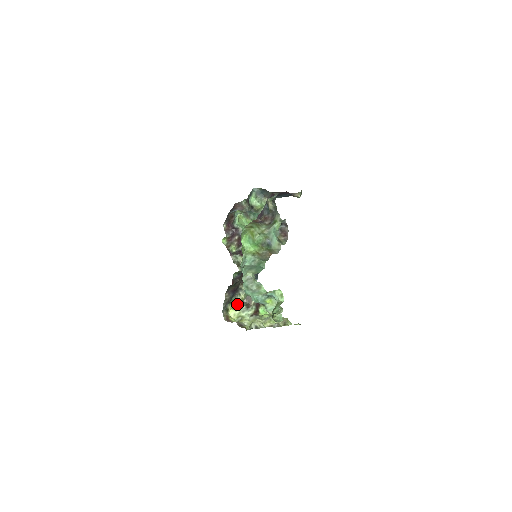
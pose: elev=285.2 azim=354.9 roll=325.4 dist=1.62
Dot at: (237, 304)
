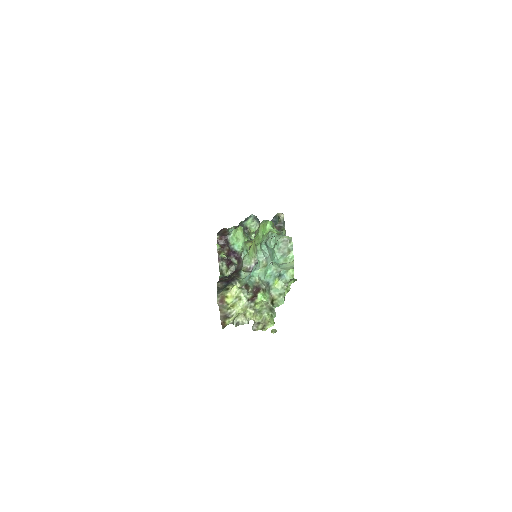
Dot at: occluded
